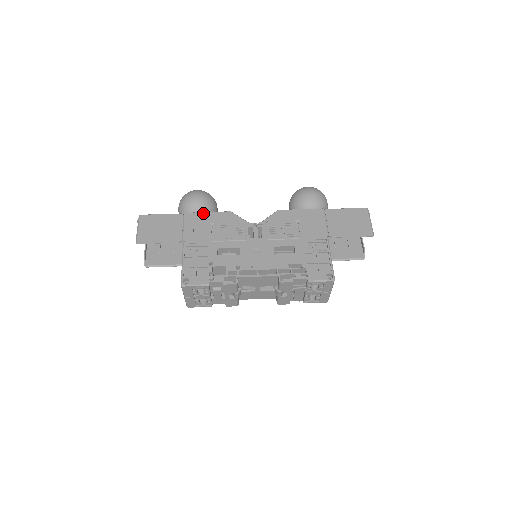
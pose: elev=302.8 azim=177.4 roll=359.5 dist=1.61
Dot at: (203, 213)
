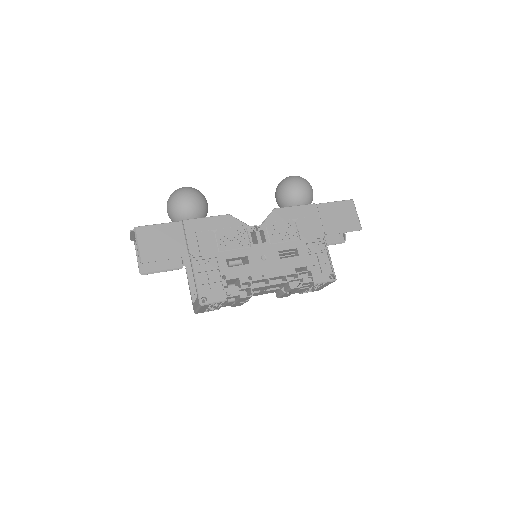
Dot at: (202, 219)
